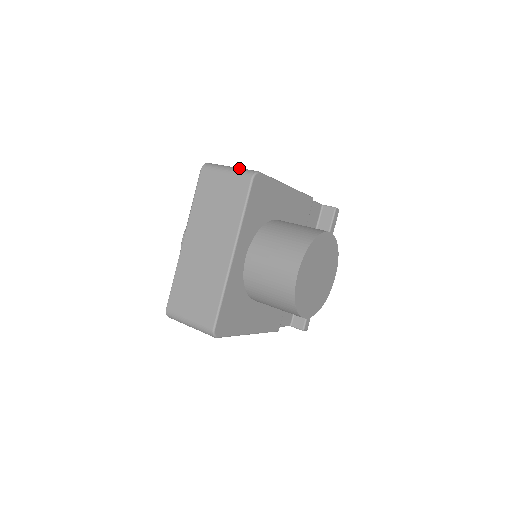
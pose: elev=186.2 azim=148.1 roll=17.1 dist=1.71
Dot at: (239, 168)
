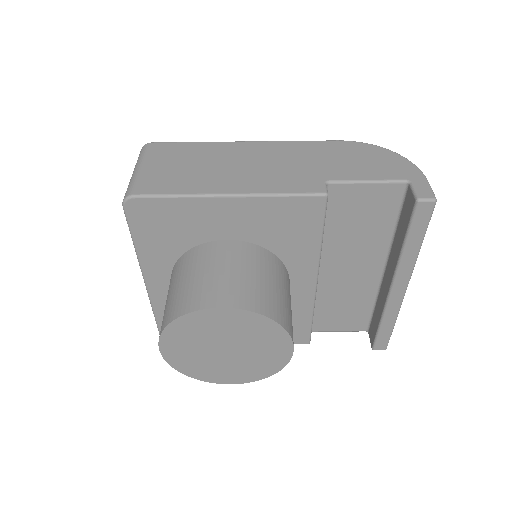
Dot at: (135, 176)
